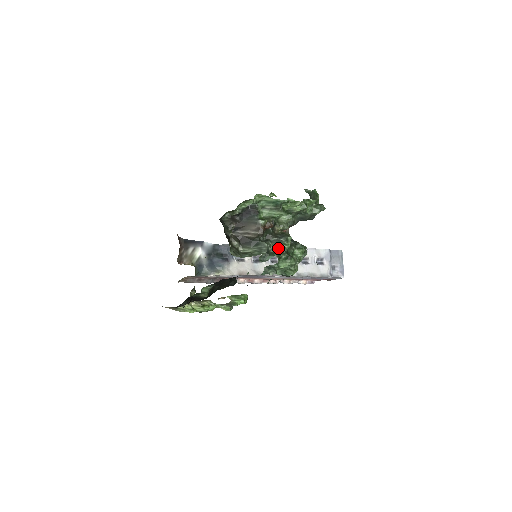
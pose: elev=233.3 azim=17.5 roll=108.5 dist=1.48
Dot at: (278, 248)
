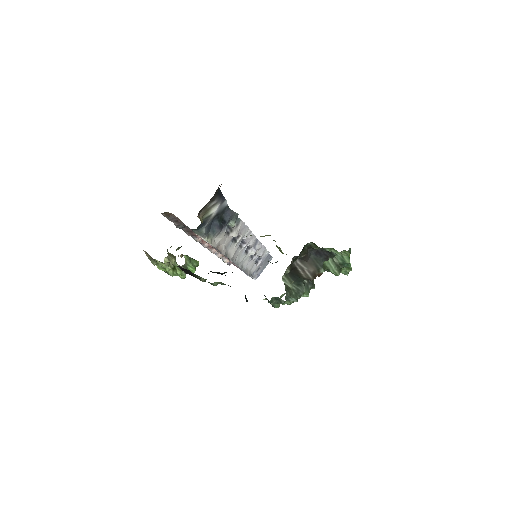
Dot at: (303, 294)
